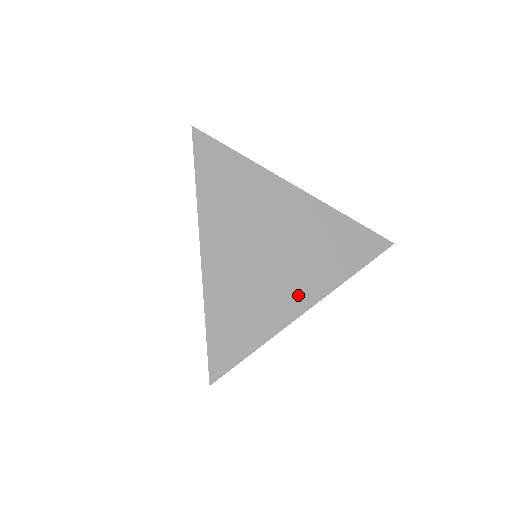
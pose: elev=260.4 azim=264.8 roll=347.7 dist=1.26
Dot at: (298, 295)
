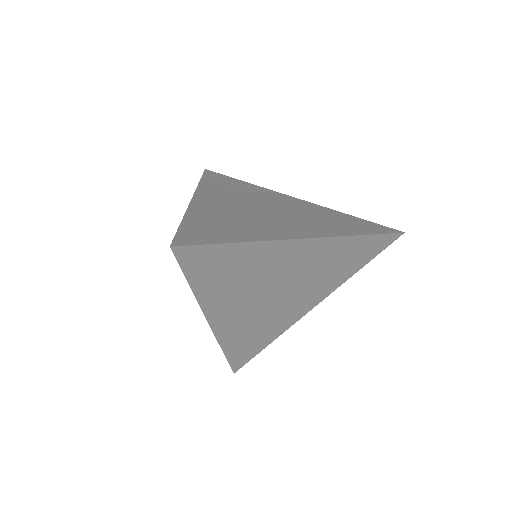
Dot at: (302, 307)
